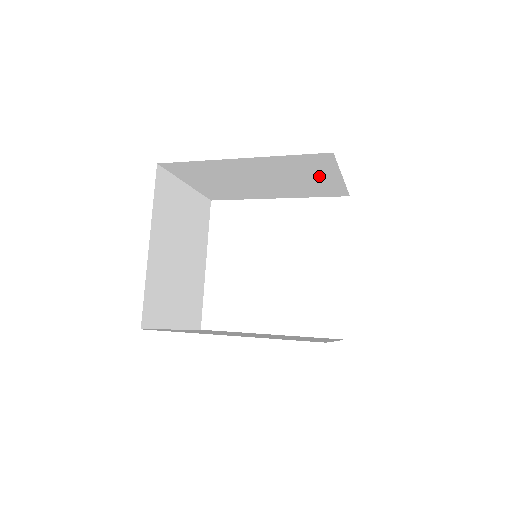
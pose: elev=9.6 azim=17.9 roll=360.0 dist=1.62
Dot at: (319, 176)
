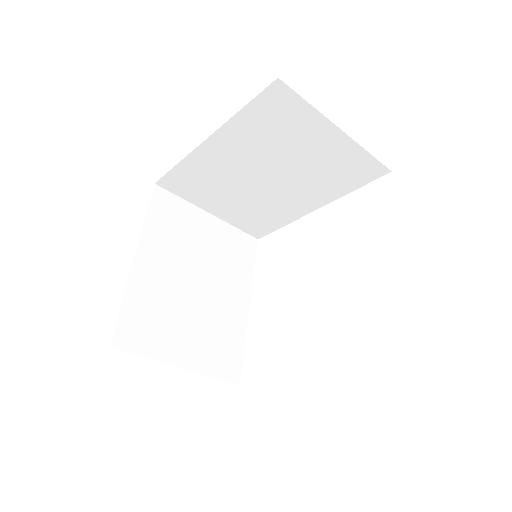
Dot at: (313, 139)
